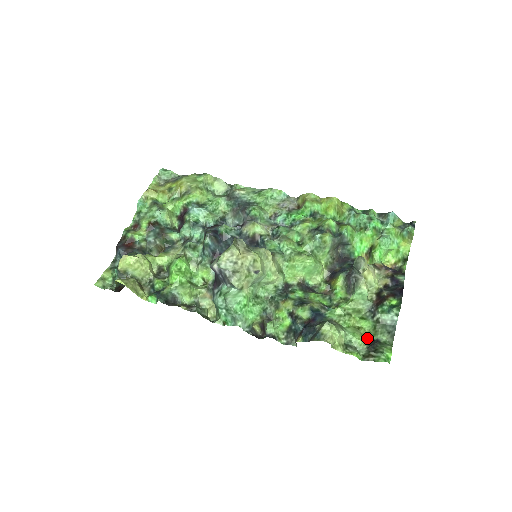
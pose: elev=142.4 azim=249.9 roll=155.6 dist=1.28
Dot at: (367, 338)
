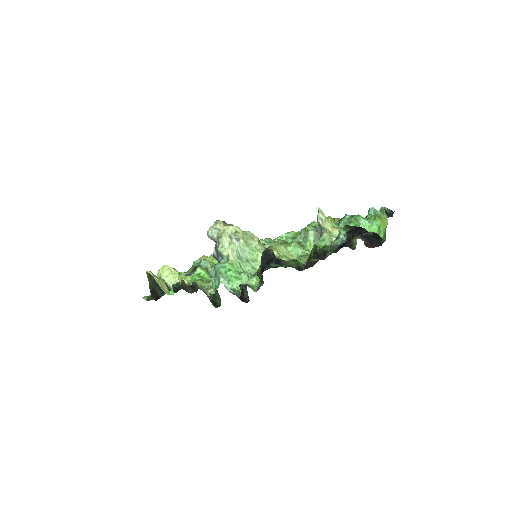
Dot at: occluded
